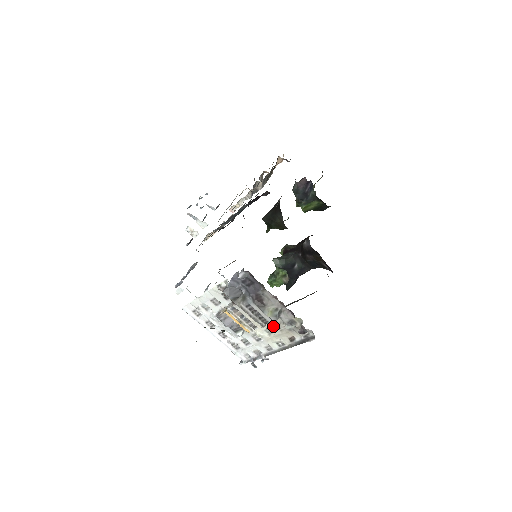
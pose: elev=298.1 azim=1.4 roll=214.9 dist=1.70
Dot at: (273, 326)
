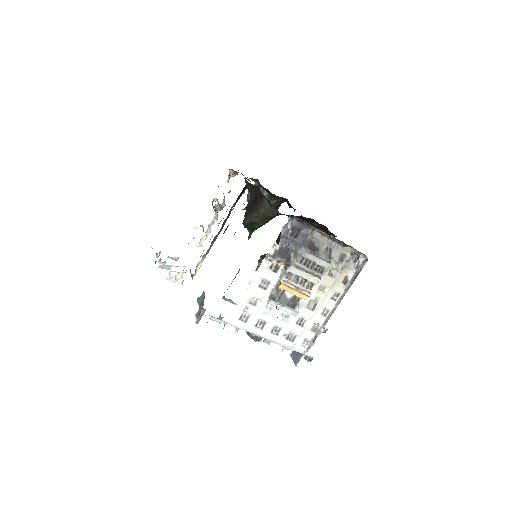
Dot at: (326, 276)
